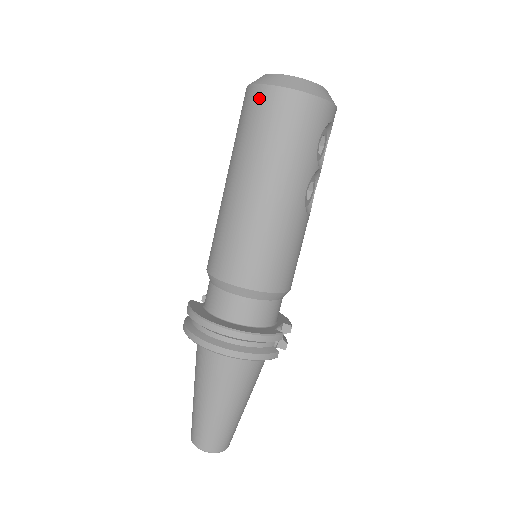
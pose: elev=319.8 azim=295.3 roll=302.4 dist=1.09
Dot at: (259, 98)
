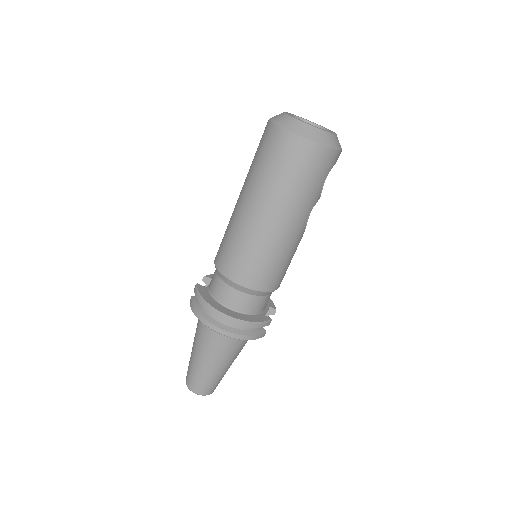
Dot at: (282, 141)
